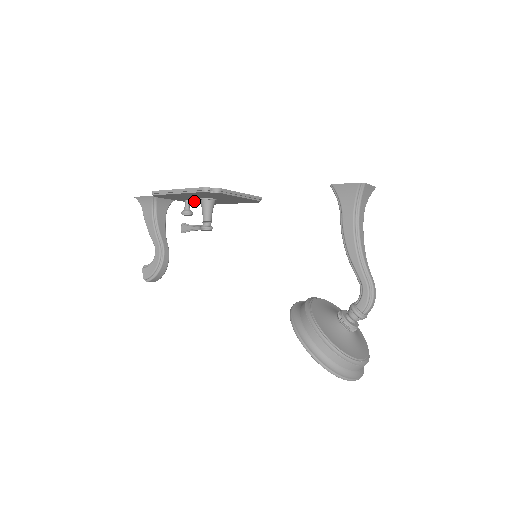
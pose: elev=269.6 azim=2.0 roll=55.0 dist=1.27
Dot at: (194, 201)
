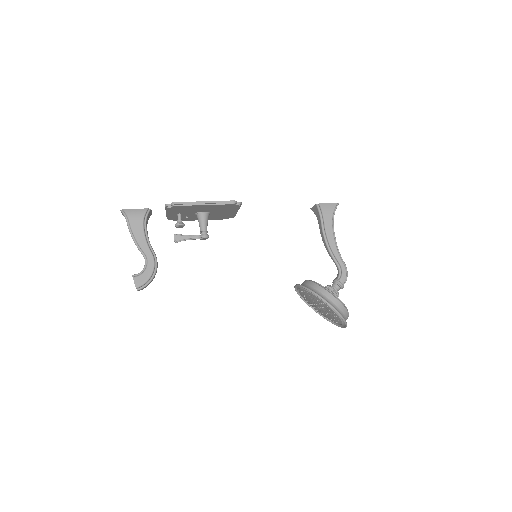
Dot at: occluded
